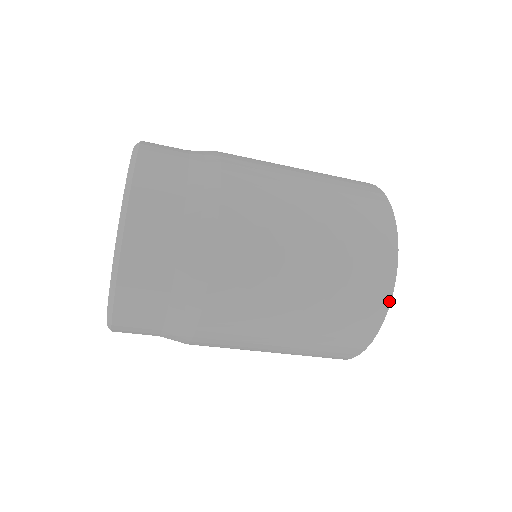
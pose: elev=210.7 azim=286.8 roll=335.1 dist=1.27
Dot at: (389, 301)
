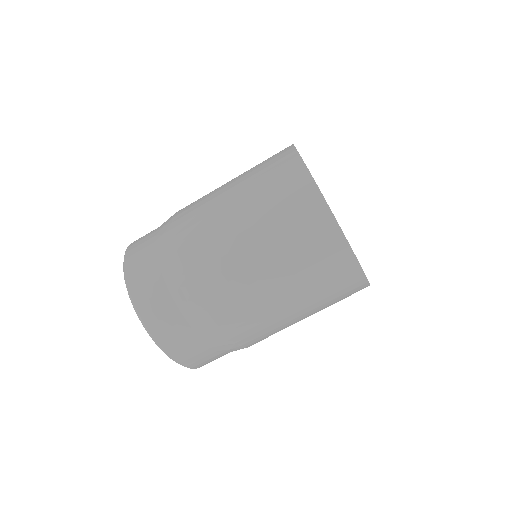
Dot at: (333, 218)
